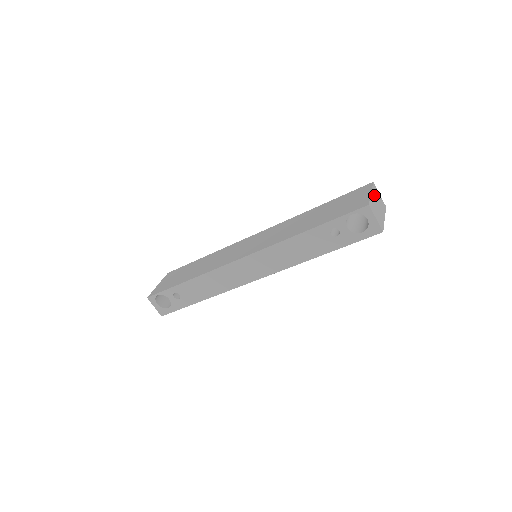
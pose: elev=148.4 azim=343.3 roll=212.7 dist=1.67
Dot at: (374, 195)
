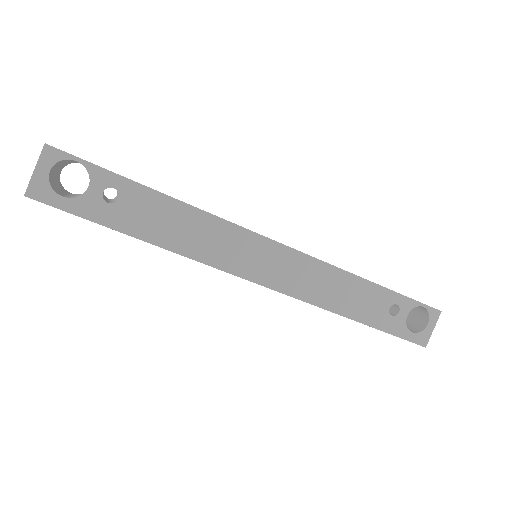
Dot at: occluded
